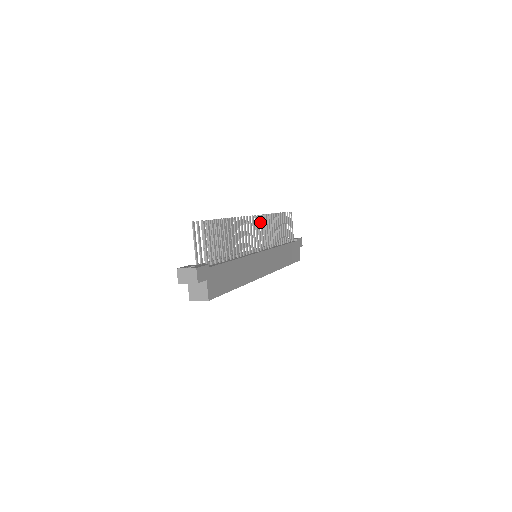
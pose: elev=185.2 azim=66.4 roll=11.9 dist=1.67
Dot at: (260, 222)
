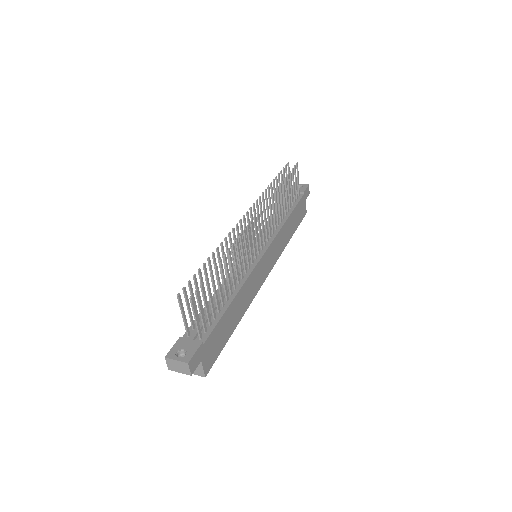
Dot at: occluded
